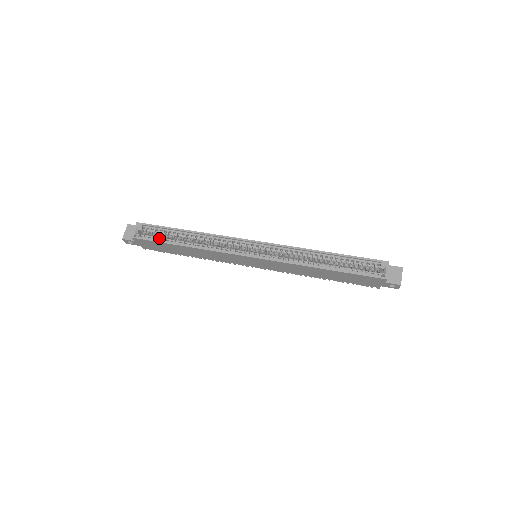
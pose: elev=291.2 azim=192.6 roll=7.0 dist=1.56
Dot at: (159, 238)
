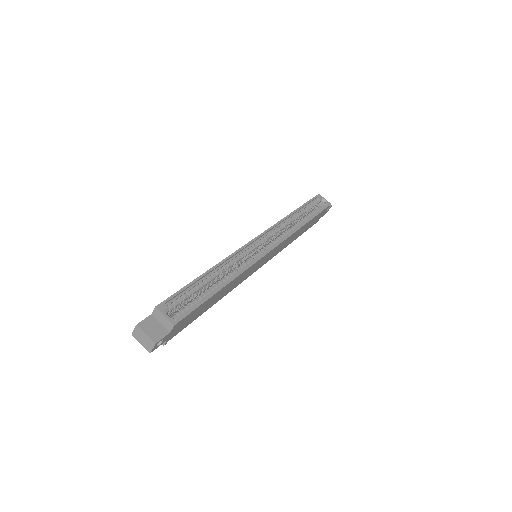
Dot at: (194, 302)
